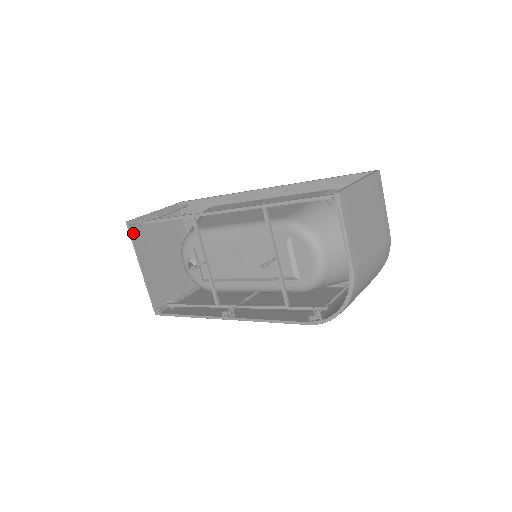
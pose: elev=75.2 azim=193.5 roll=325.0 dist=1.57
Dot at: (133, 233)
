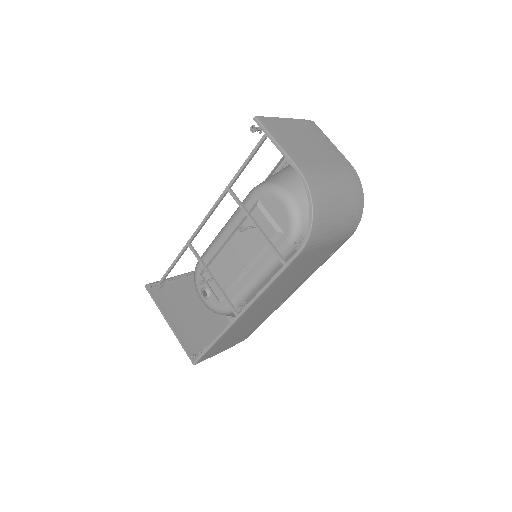
Dot at: (154, 295)
